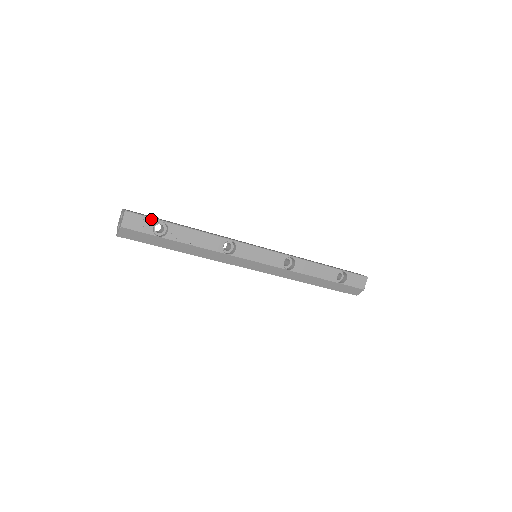
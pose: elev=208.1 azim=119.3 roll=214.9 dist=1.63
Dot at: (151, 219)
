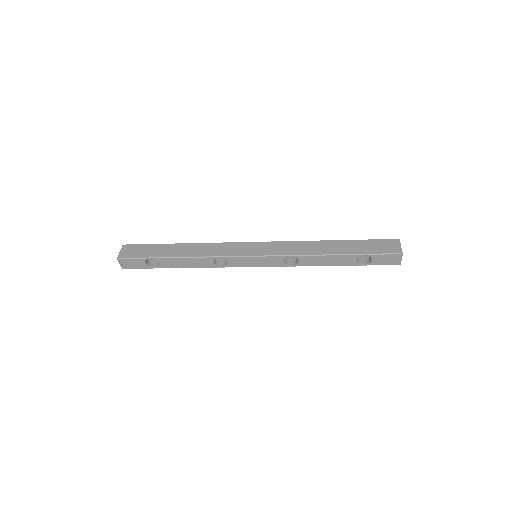
Dot at: (140, 259)
